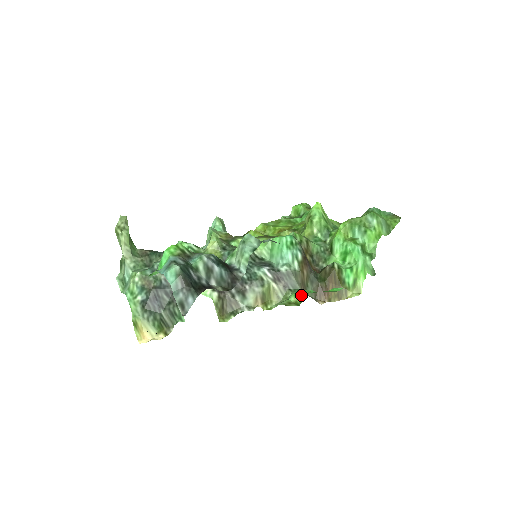
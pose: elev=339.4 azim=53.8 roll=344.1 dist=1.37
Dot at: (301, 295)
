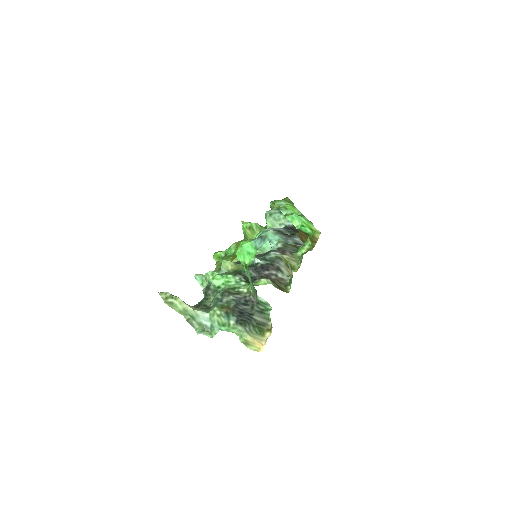
Dot at: (306, 244)
